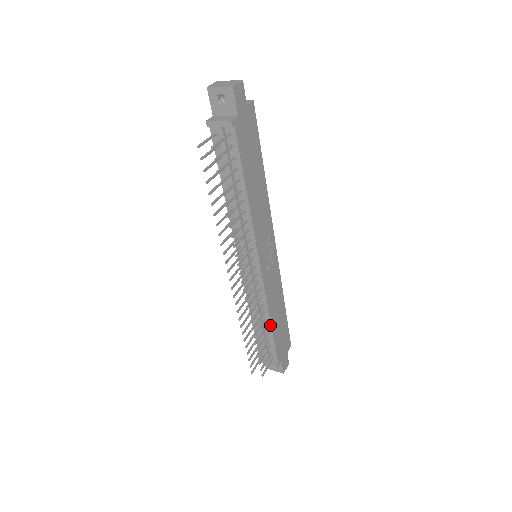
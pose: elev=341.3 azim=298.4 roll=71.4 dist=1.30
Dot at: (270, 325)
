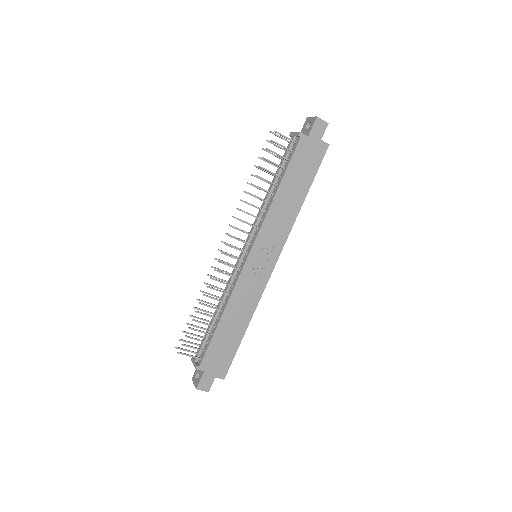
Dot at: (220, 318)
